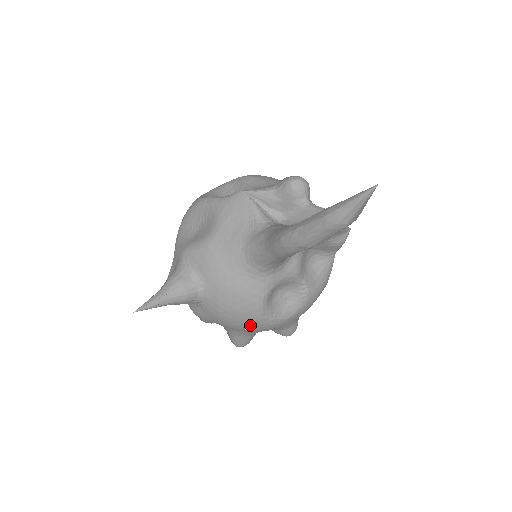
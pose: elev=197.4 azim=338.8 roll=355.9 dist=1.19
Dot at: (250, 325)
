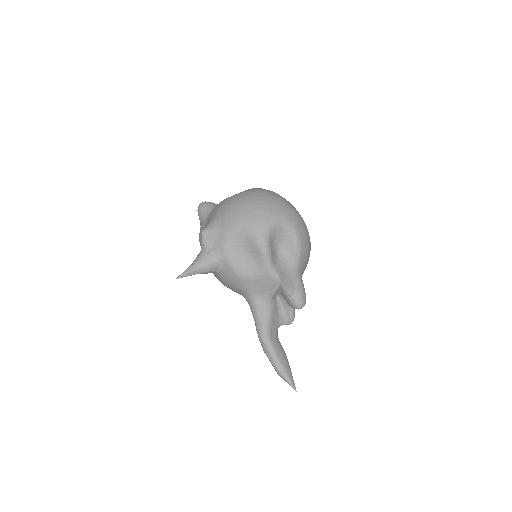
Dot at: occluded
